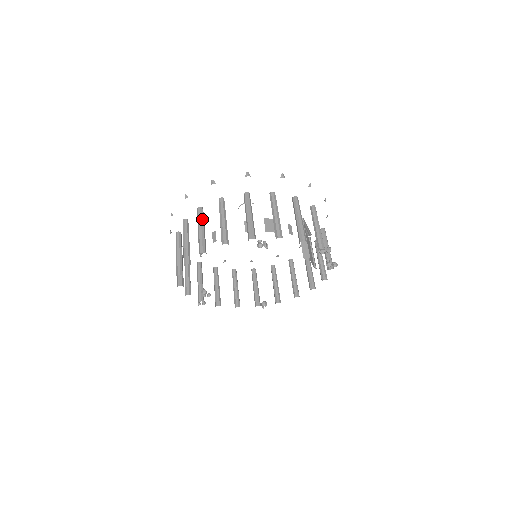
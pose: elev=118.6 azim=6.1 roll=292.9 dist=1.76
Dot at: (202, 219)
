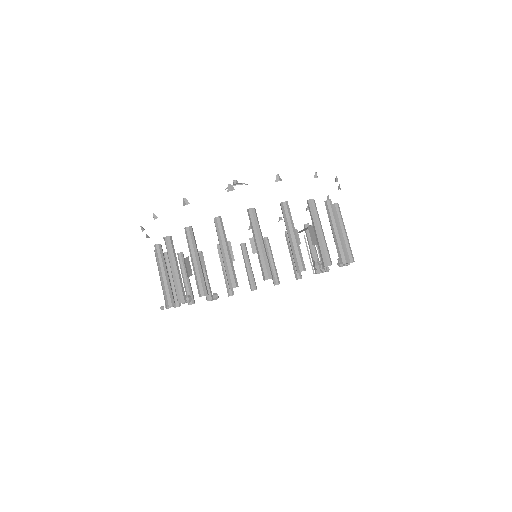
Dot at: occluded
